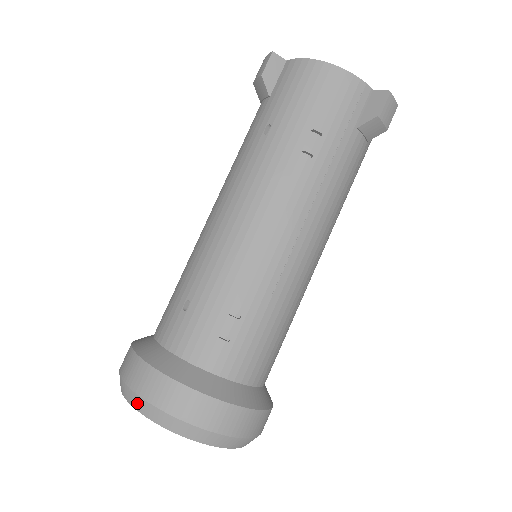
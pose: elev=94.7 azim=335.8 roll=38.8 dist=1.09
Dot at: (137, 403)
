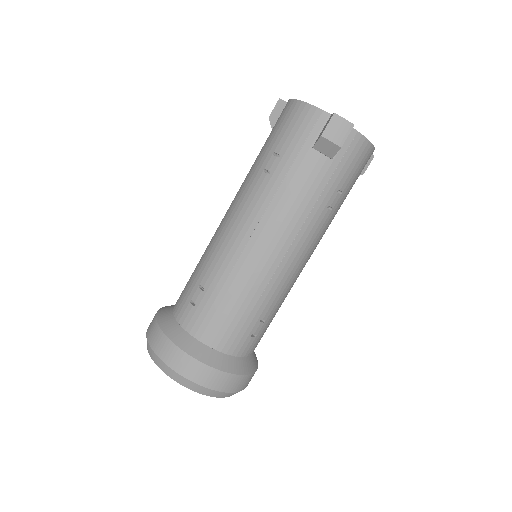
Dot at: occluded
